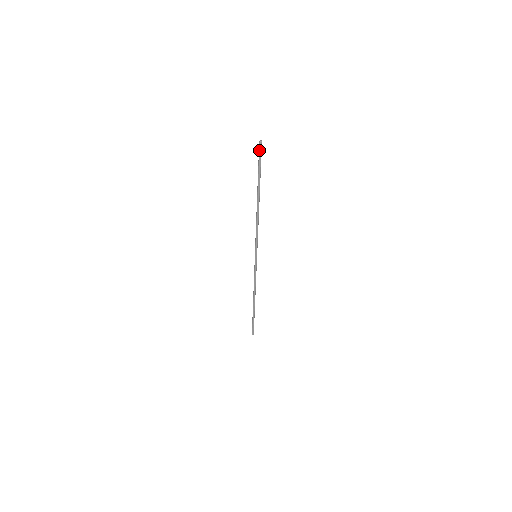
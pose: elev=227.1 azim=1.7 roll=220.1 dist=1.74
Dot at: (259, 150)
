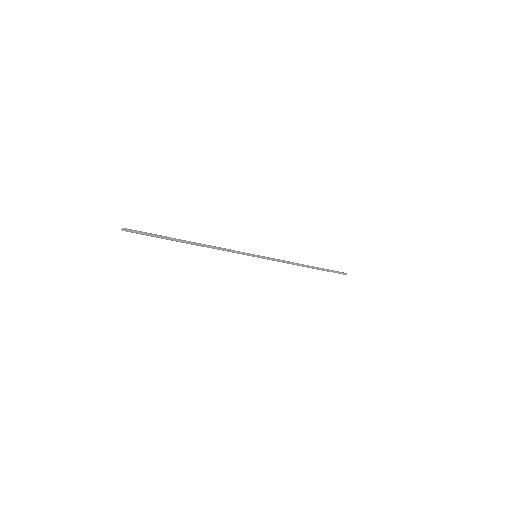
Dot at: (131, 232)
